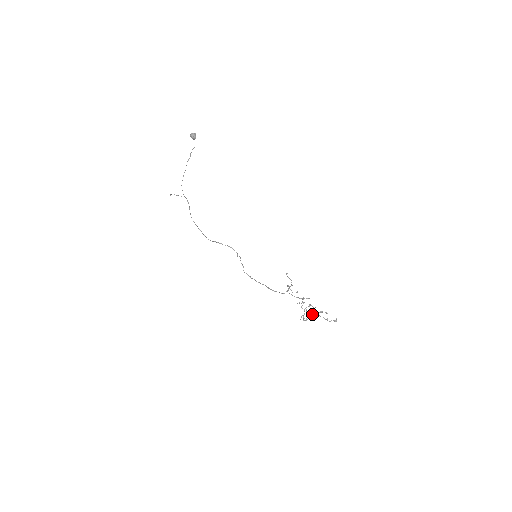
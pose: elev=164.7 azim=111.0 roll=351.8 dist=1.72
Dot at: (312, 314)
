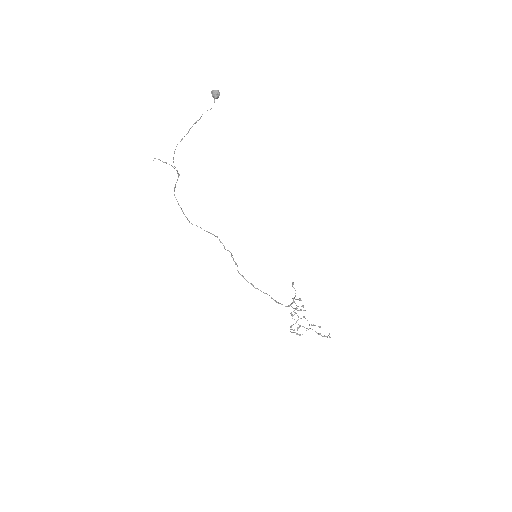
Dot at: (304, 327)
